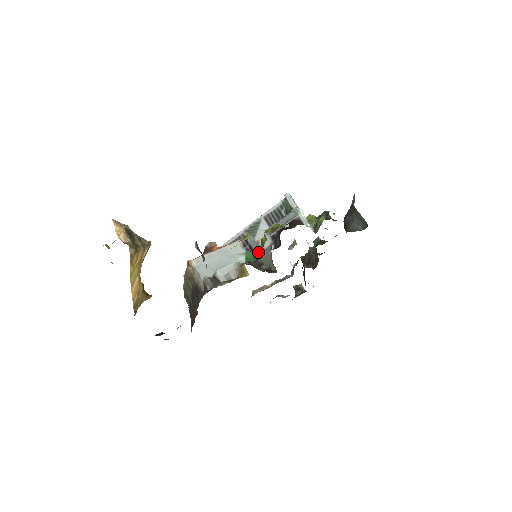
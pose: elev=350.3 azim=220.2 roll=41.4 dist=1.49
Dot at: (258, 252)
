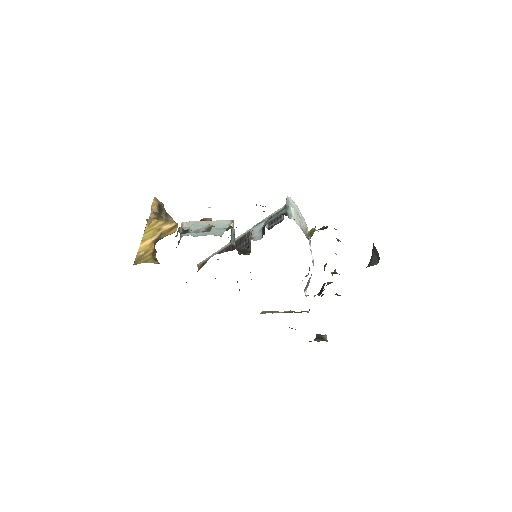
Dot at: occluded
